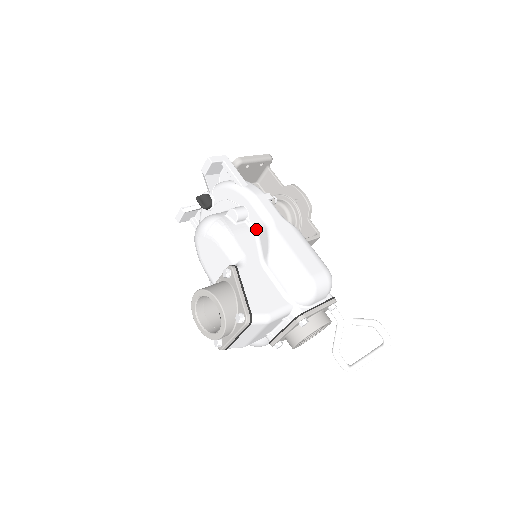
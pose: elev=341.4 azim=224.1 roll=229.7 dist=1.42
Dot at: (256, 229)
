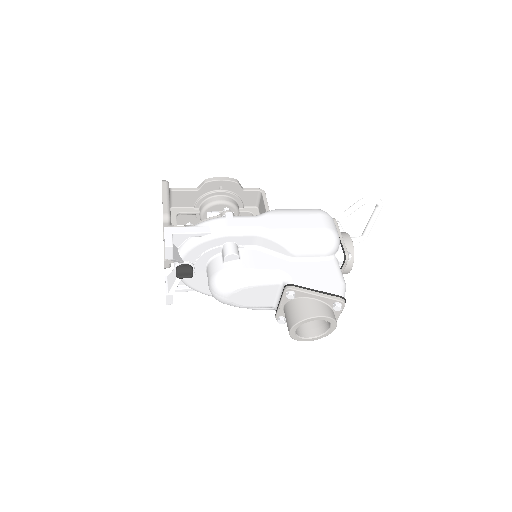
Dot at: (252, 245)
